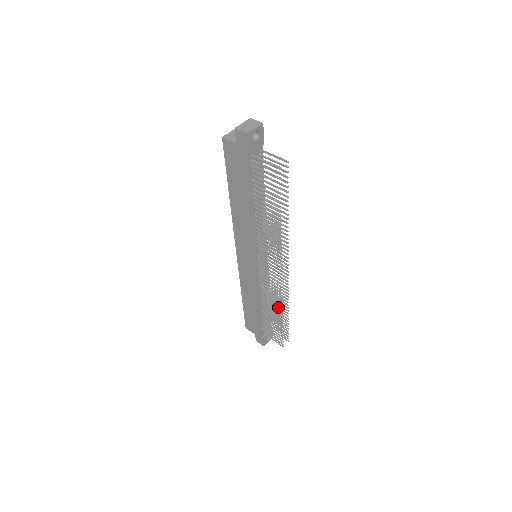
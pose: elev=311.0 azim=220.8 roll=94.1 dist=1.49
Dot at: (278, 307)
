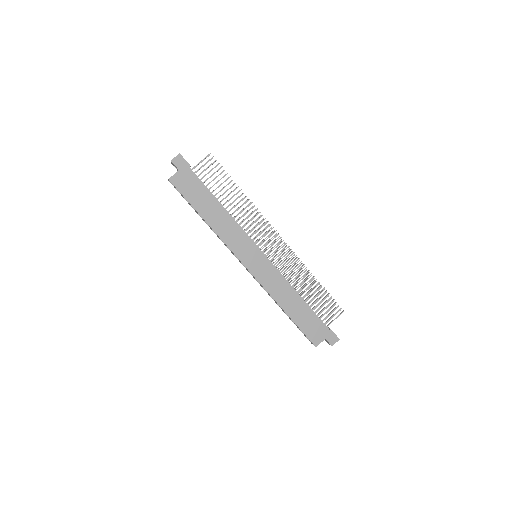
Dot at: (306, 285)
